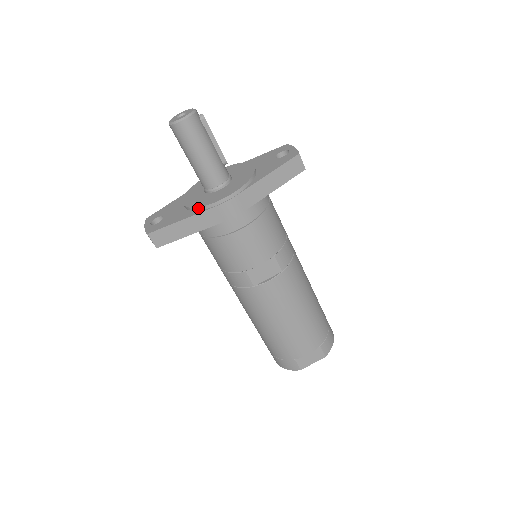
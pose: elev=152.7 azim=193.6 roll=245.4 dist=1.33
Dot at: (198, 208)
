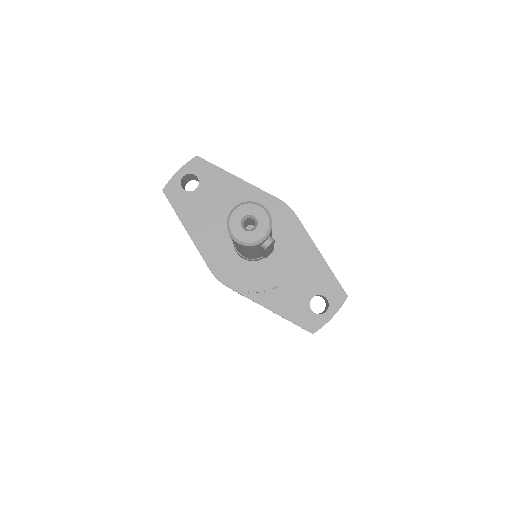
Dot at: (203, 245)
